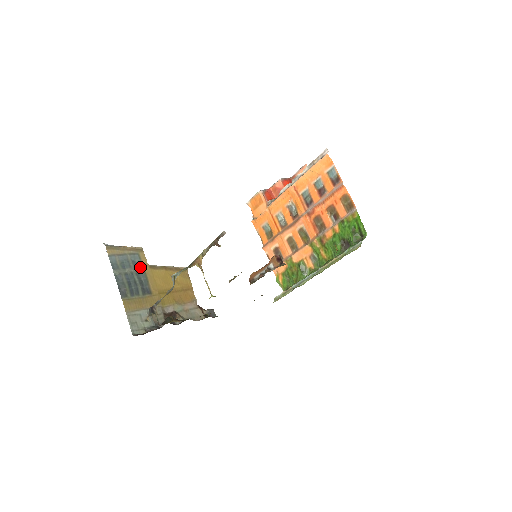
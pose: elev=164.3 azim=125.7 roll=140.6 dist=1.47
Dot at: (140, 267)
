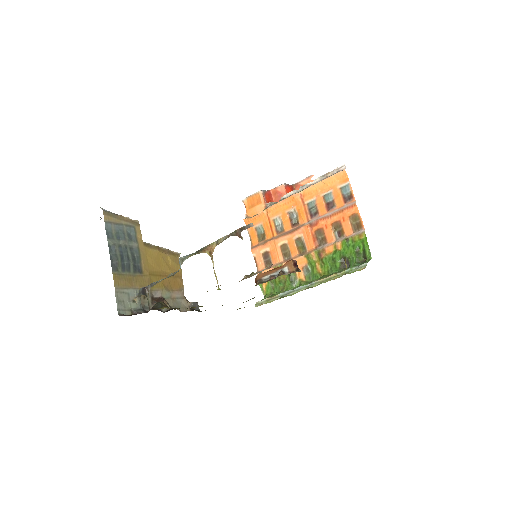
Dot at: (134, 242)
